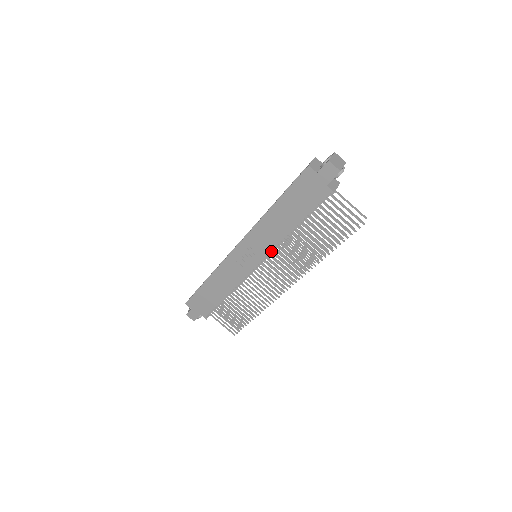
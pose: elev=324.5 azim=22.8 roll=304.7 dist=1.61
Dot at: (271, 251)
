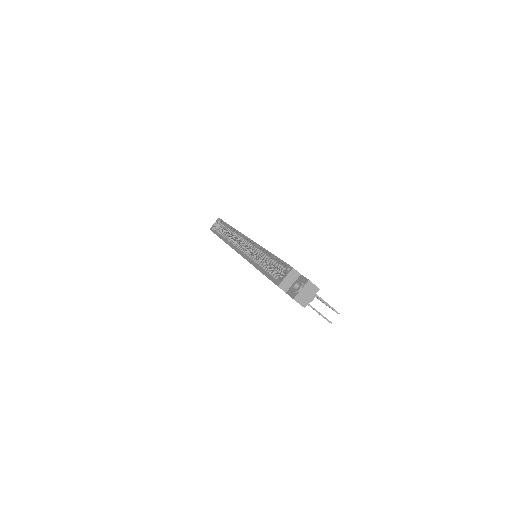
Dot at: occluded
